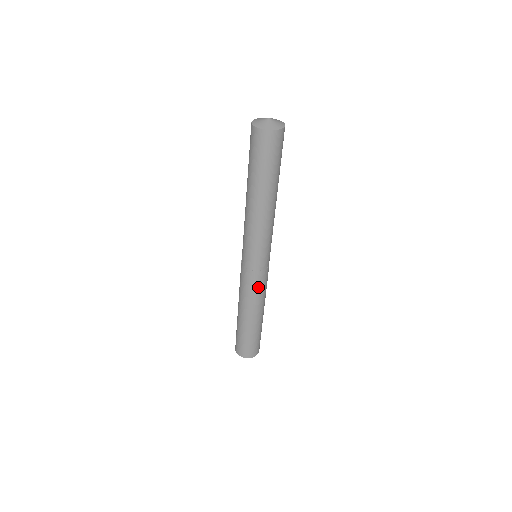
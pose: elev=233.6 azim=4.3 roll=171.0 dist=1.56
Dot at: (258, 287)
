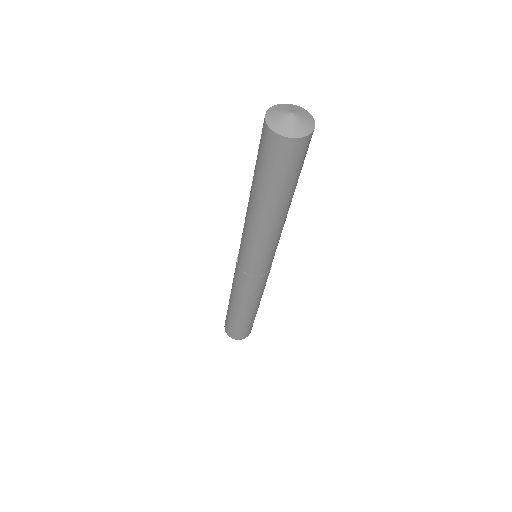
Dot at: (258, 288)
